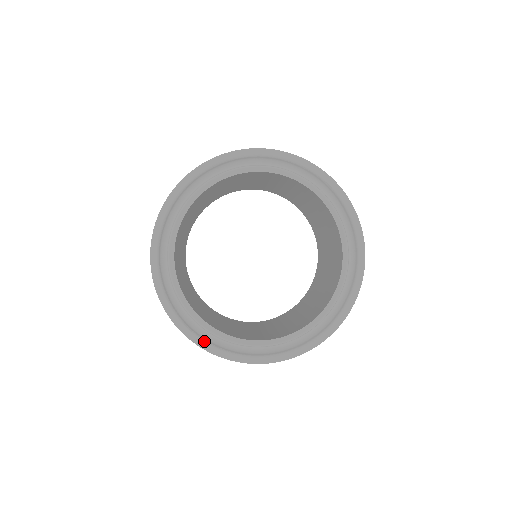
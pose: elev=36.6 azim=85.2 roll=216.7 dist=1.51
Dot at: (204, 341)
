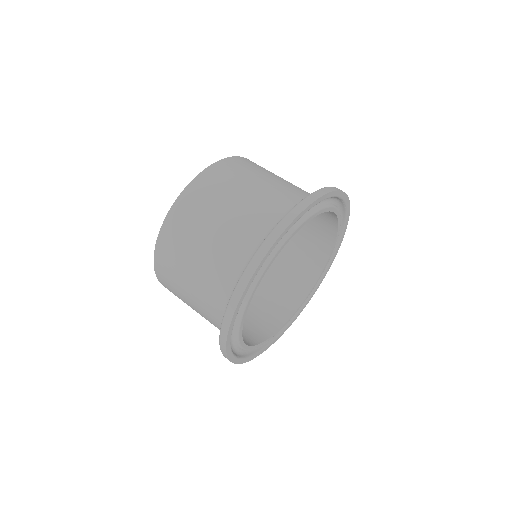
Dot at: (245, 358)
